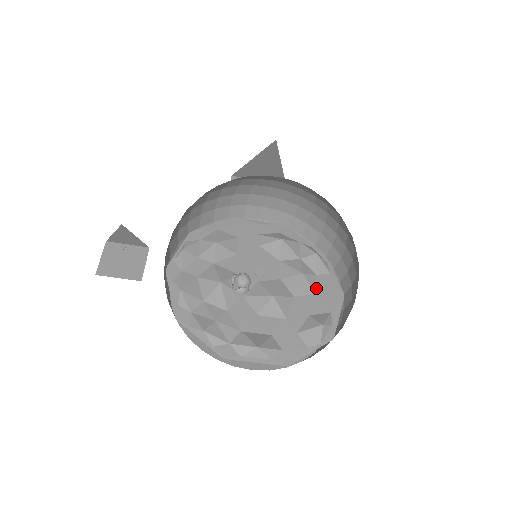
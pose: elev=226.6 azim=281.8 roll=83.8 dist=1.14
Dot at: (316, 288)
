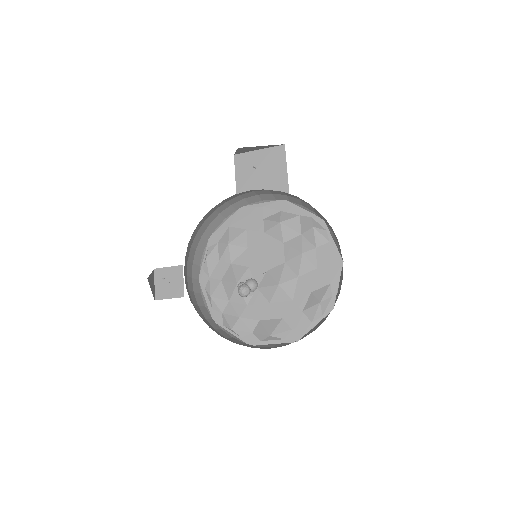
Dot at: (316, 262)
